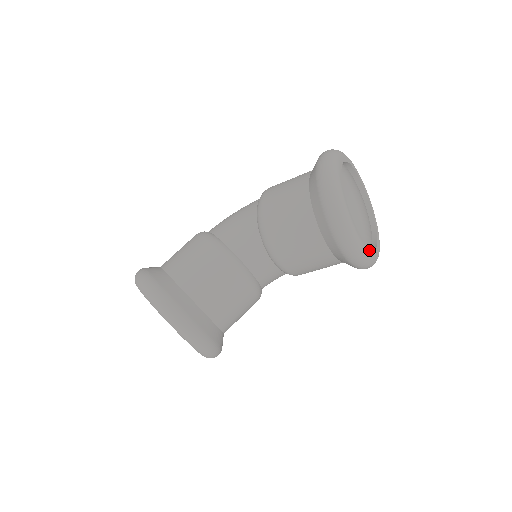
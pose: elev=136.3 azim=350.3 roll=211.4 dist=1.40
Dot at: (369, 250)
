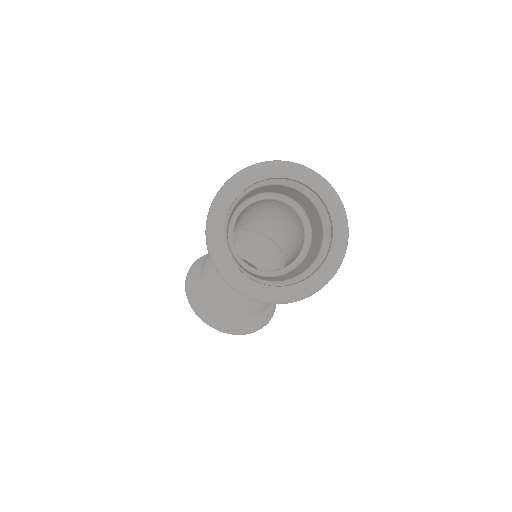
Dot at: (276, 290)
